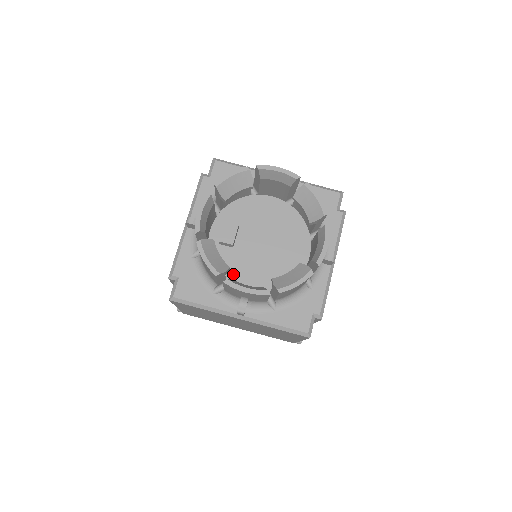
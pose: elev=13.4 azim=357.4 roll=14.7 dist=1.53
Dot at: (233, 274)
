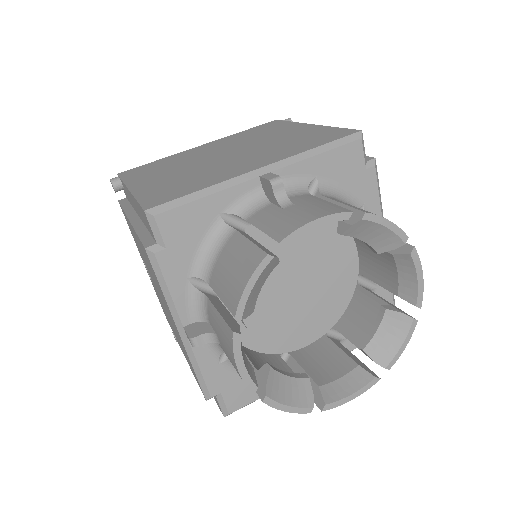
Dot at: (281, 340)
